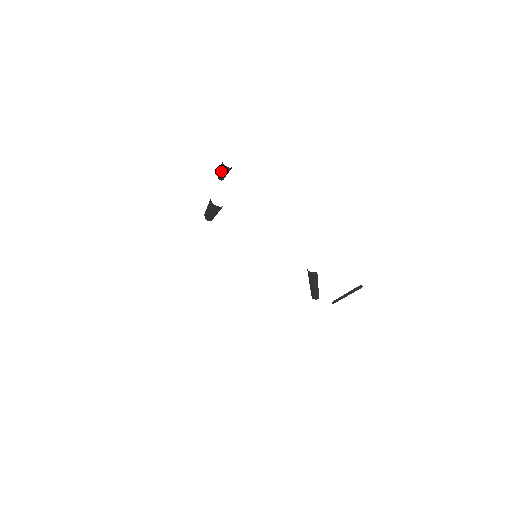
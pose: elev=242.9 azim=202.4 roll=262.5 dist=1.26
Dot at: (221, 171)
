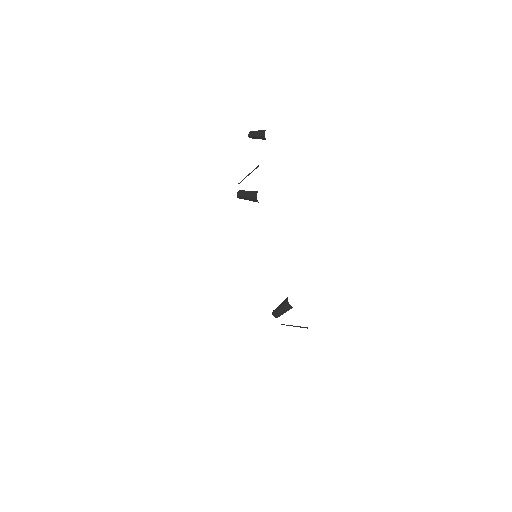
Dot at: (257, 134)
